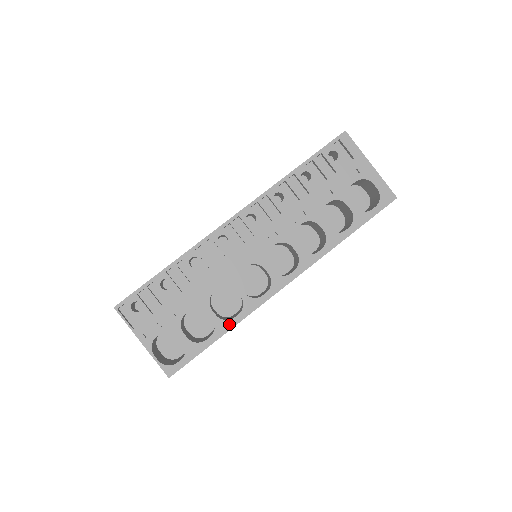
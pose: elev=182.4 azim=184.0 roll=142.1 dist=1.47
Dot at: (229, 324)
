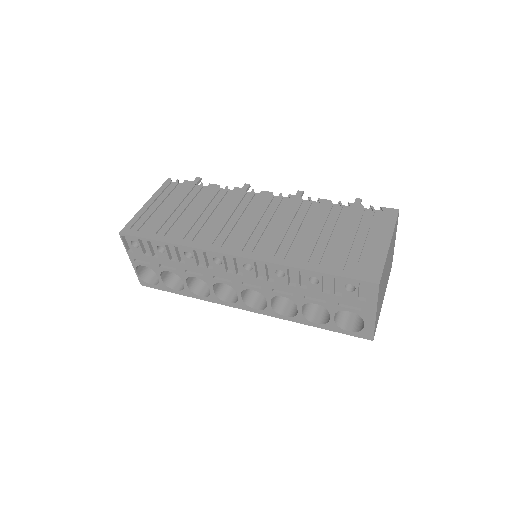
Dot at: (194, 295)
